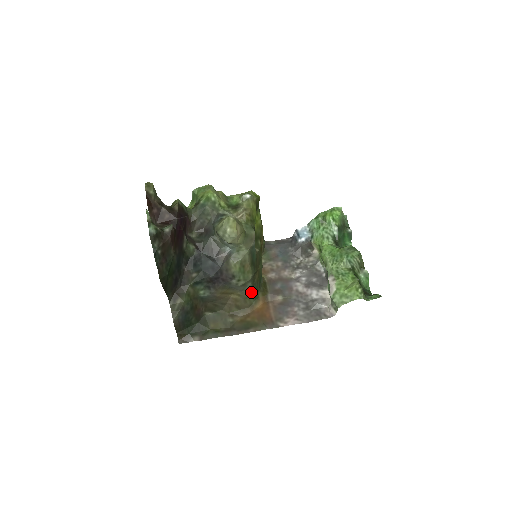
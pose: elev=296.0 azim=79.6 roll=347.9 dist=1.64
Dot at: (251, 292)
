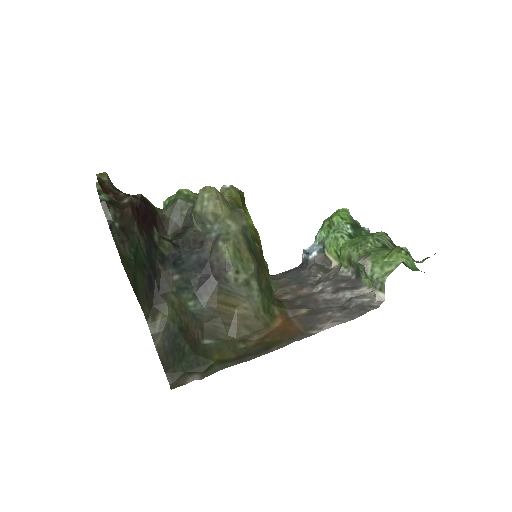
Dot at: (261, 303)
